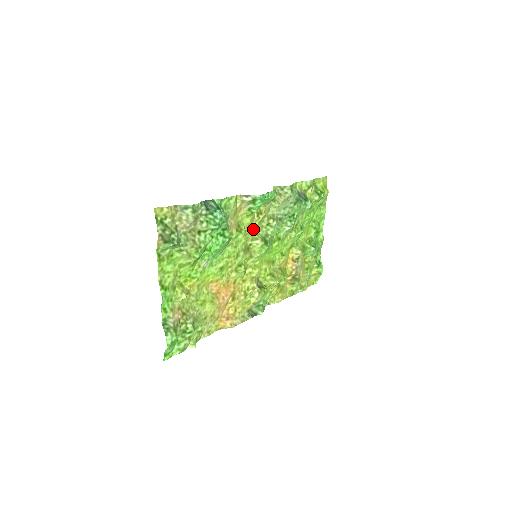
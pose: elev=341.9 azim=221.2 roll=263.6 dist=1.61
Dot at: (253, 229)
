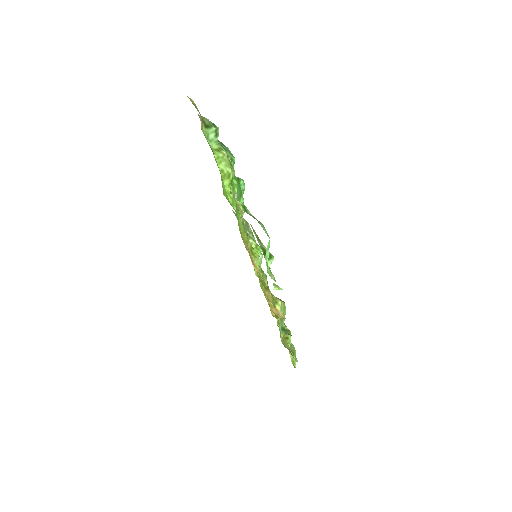
Dot at: occluded
